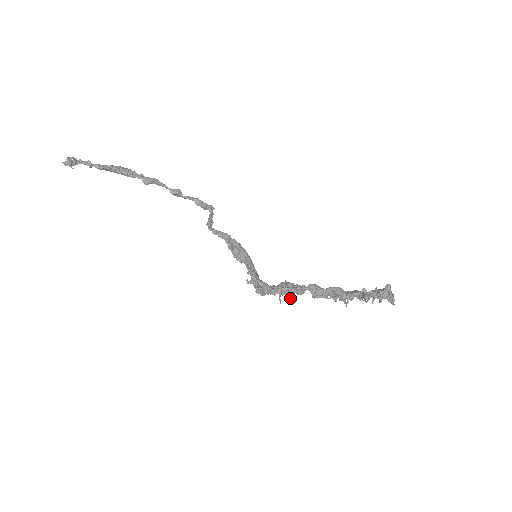
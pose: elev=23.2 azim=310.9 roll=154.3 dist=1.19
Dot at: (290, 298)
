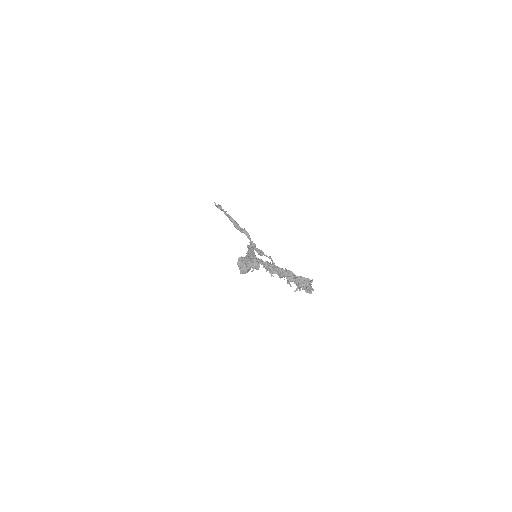
Dot at: (248, 257)
